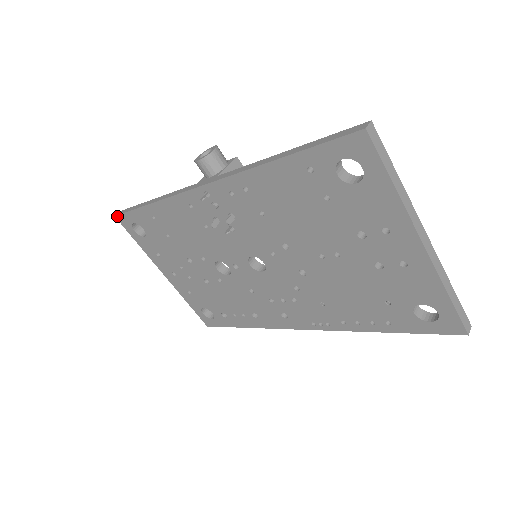
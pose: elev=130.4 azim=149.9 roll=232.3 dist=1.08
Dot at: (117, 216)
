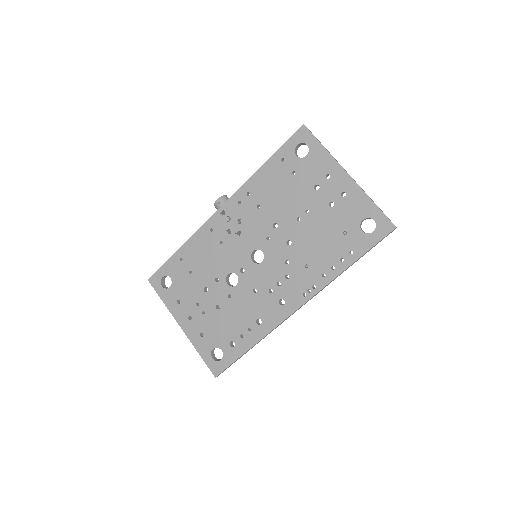
Dot at: (150, 278)
